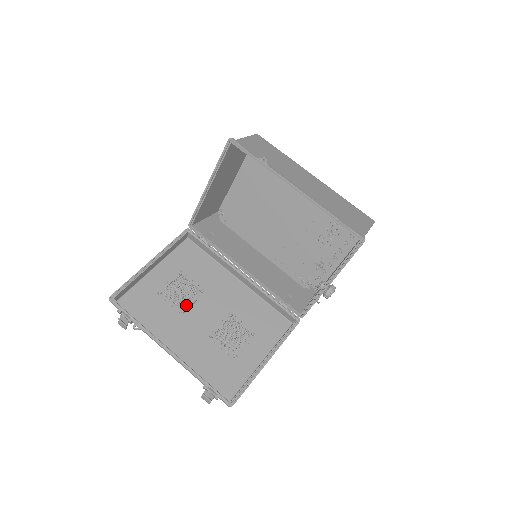
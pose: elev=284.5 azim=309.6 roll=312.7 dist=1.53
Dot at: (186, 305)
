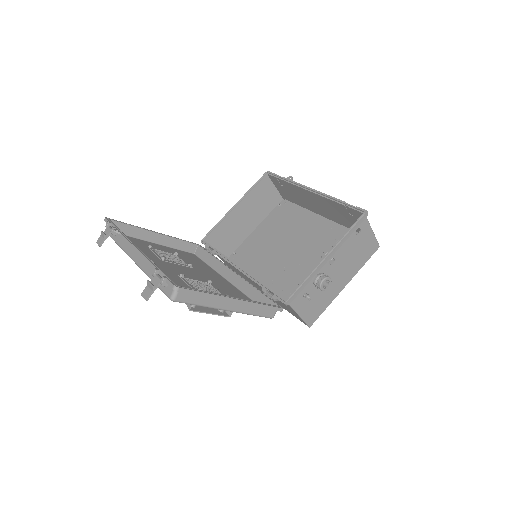
Dot at: (169, 261)
